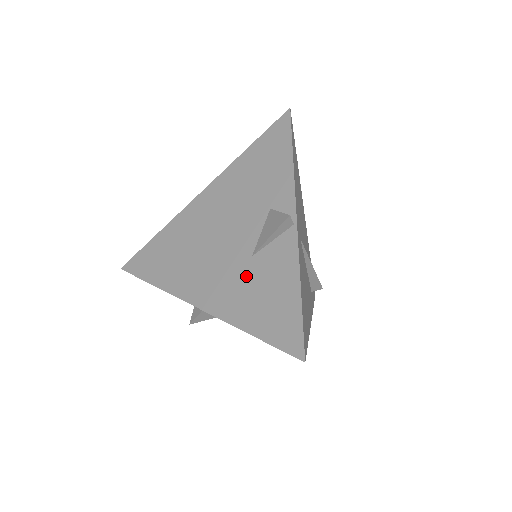
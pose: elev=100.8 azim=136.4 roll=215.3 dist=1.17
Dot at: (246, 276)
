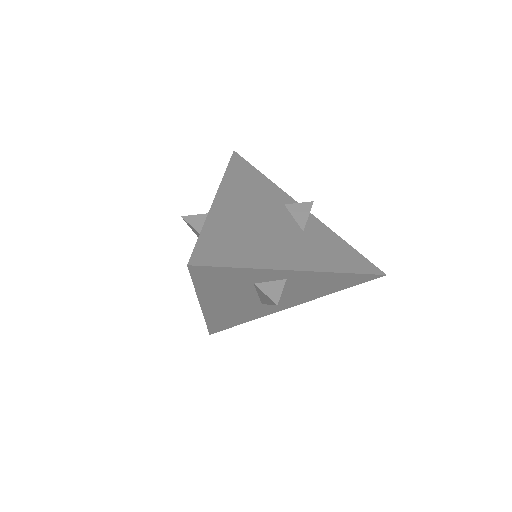
Dot at: (313, 243)
